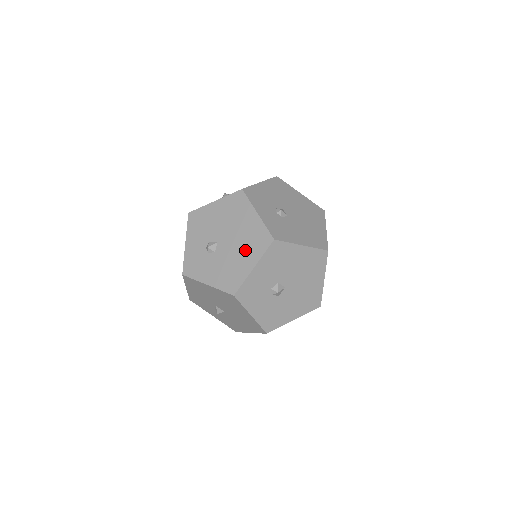
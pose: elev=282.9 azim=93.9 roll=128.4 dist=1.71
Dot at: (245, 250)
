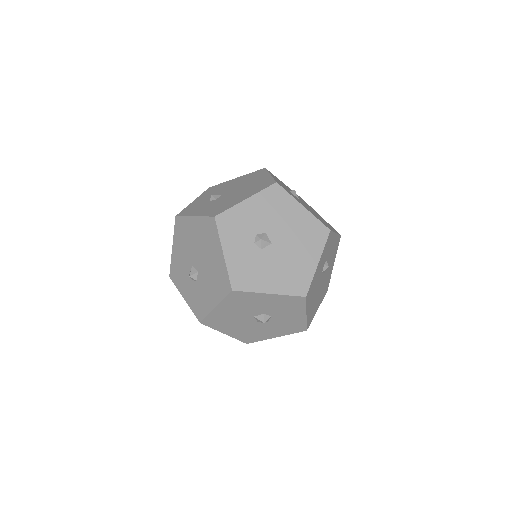
Dot at: (245, 192)
